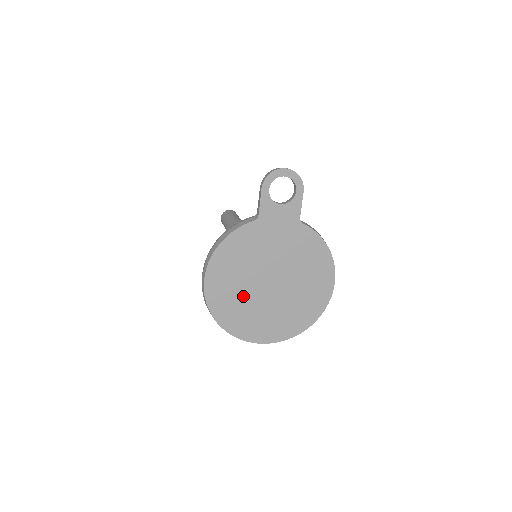
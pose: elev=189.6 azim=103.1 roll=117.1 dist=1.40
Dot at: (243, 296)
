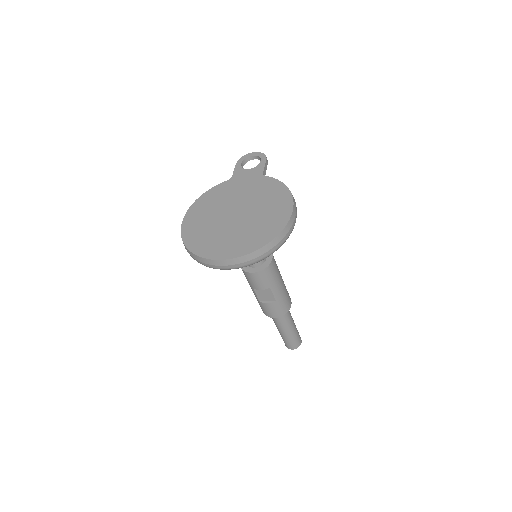
Dot at: (211, 225)
